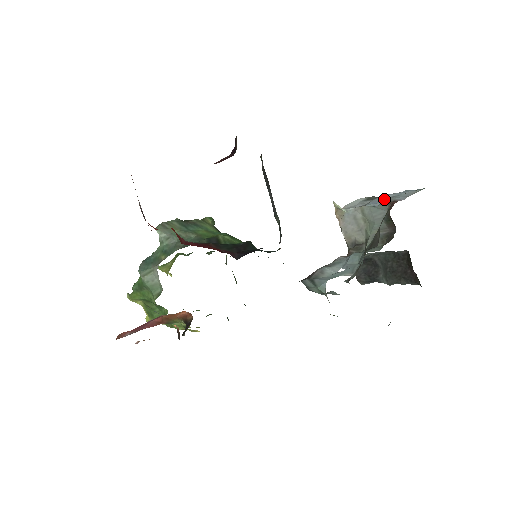
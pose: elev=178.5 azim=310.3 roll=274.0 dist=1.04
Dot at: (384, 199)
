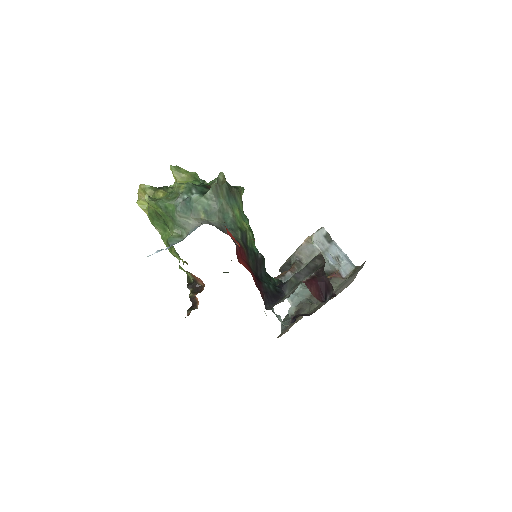
Dot at: (335, 256)
